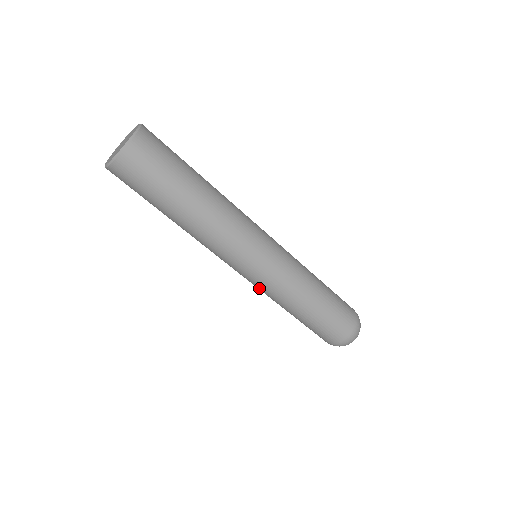
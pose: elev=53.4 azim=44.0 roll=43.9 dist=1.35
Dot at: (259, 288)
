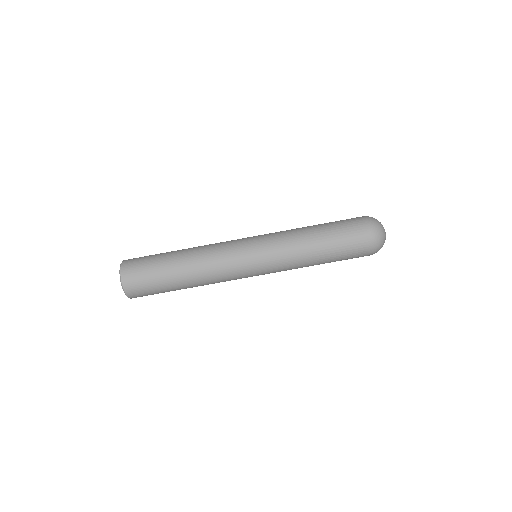
Dot at: (276, 267)
